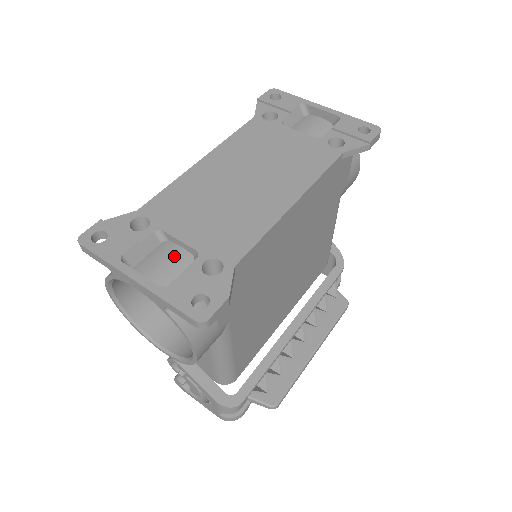
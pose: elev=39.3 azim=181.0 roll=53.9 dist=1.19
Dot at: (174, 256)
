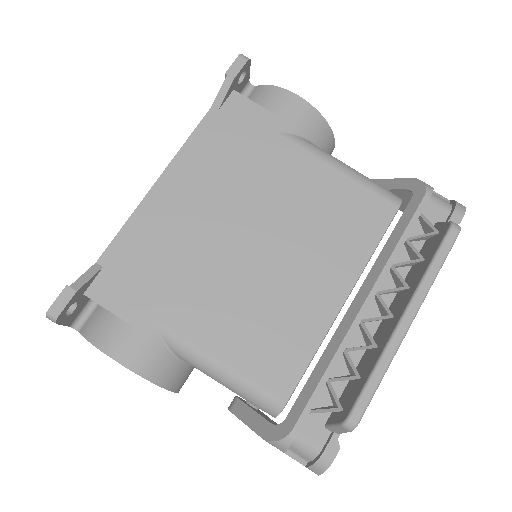
Dot at: occluded
